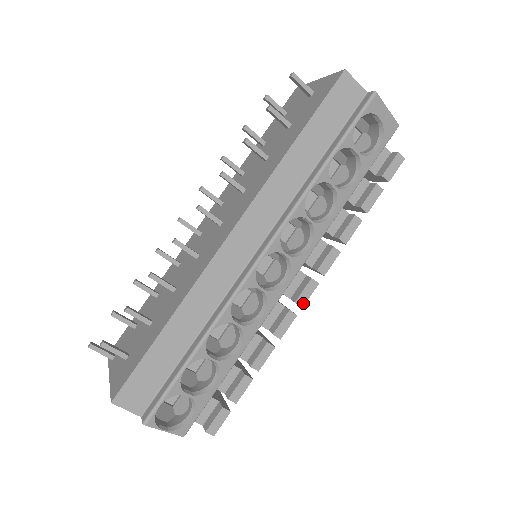
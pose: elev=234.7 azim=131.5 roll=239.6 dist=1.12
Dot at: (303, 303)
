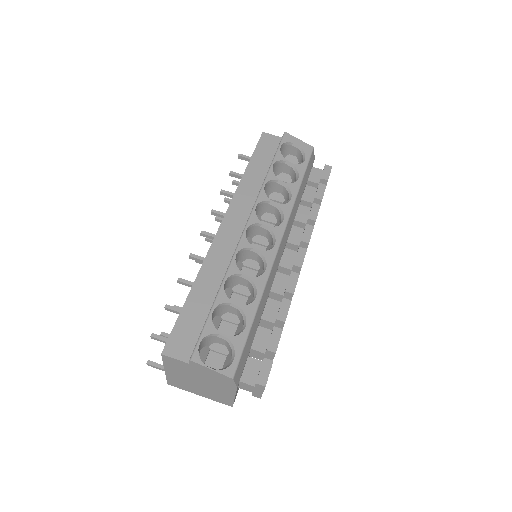
Dot at: (300, 265)
